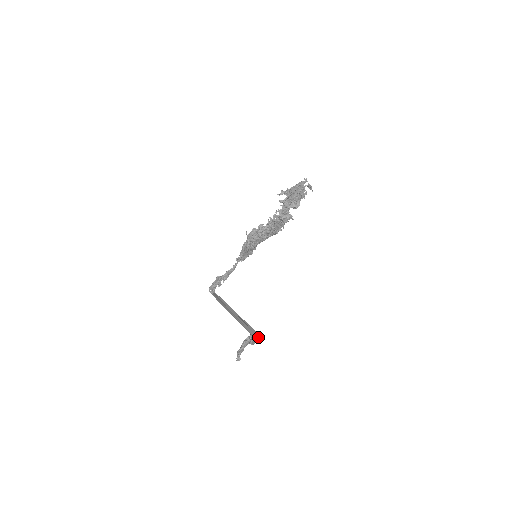
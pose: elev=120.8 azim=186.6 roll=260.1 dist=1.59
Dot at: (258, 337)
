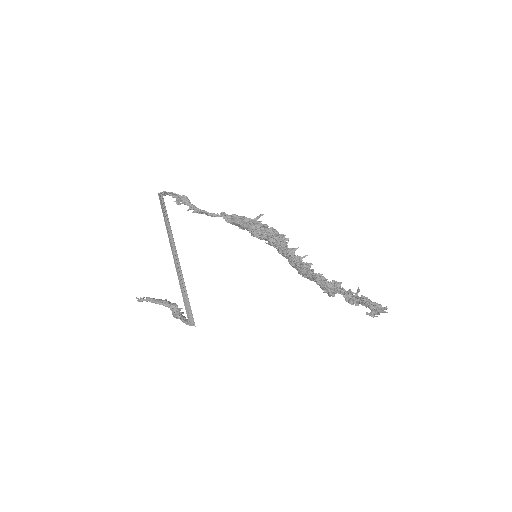
Dot at: (191, 325)
